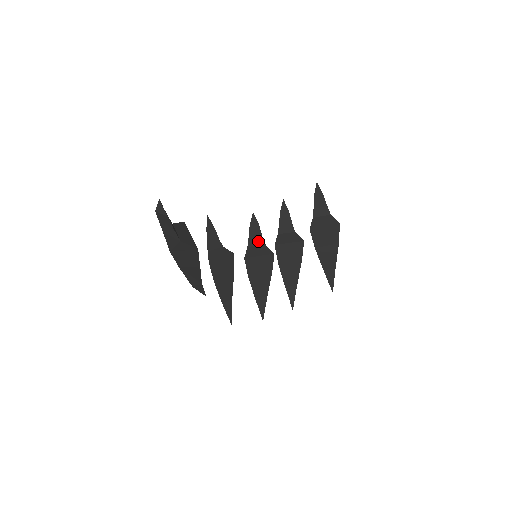
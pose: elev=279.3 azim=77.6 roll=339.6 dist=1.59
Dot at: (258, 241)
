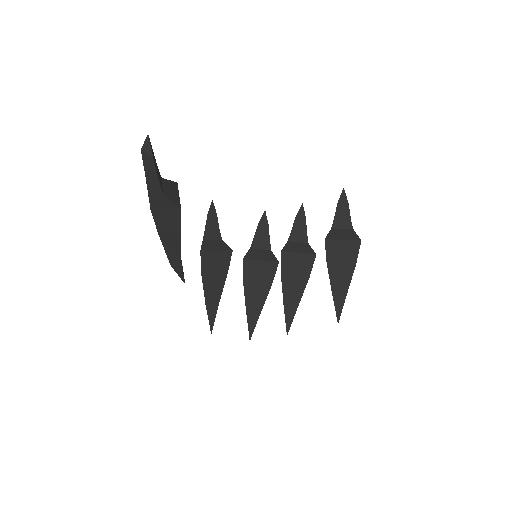
Dot at: (264, 244)
